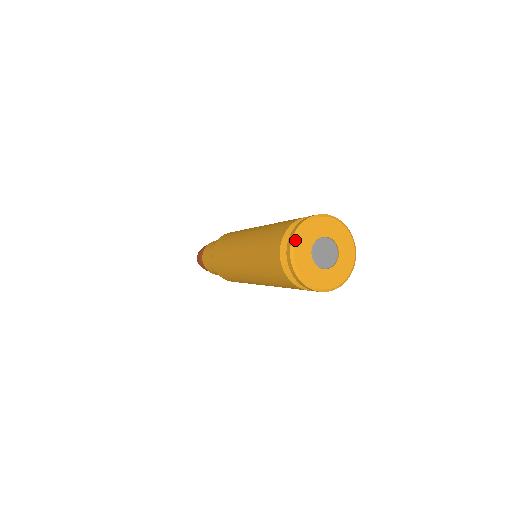
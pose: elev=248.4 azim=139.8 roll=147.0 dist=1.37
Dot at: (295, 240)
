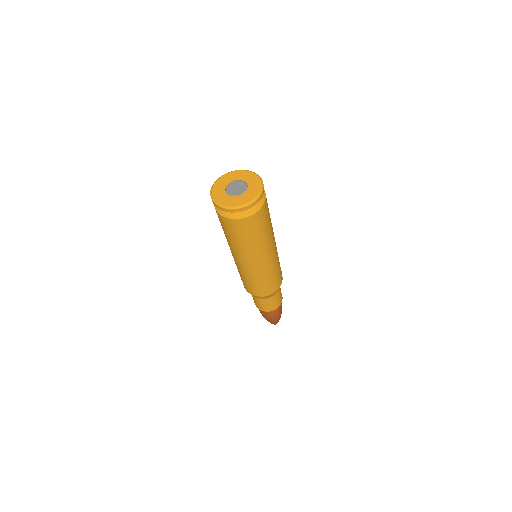
Dot at: (213, 199)
